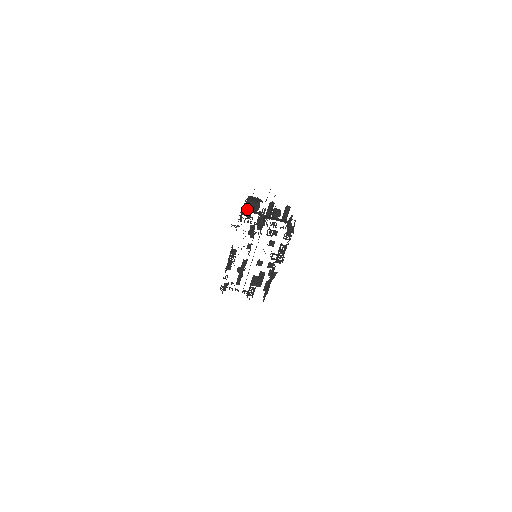
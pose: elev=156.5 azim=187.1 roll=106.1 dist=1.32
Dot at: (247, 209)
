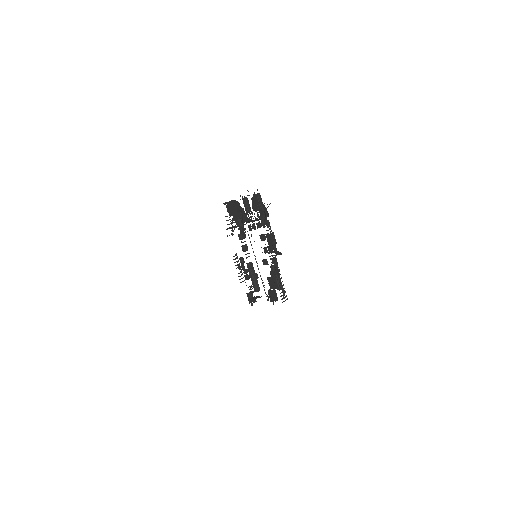
Dot at: (230, 215)
